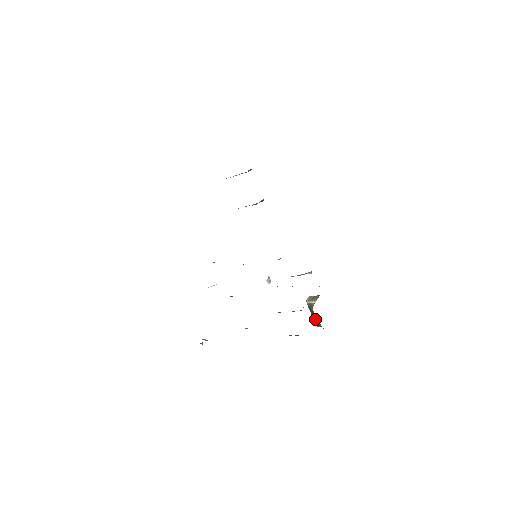
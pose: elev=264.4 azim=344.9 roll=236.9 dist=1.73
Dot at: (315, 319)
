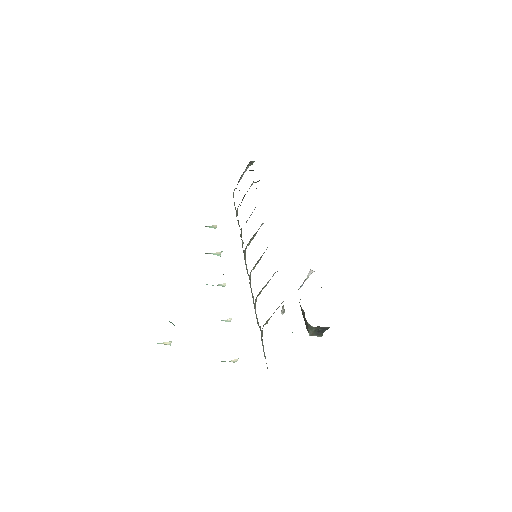
Dot at: (304, 318)
